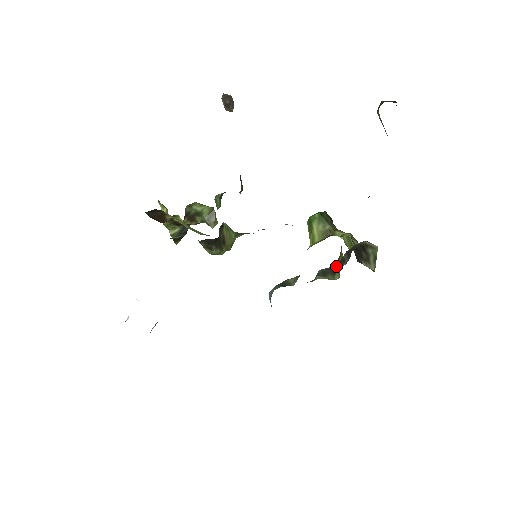
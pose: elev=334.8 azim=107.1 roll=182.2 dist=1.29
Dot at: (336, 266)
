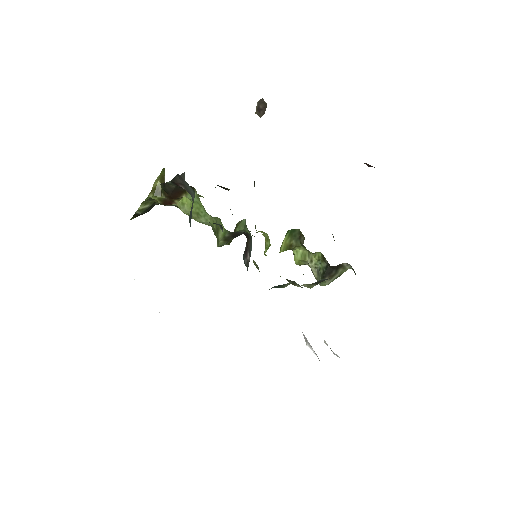
Dot at: (329, 278)
